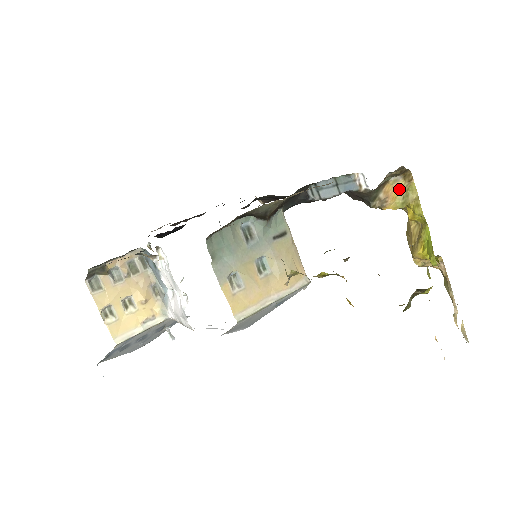
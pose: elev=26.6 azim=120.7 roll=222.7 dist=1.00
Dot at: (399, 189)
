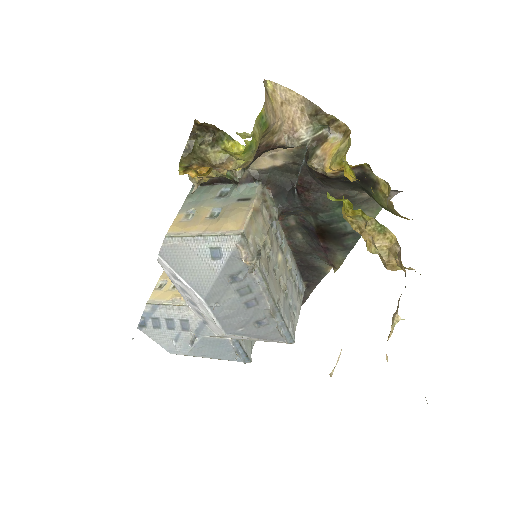
Dot at: (338, 146)
